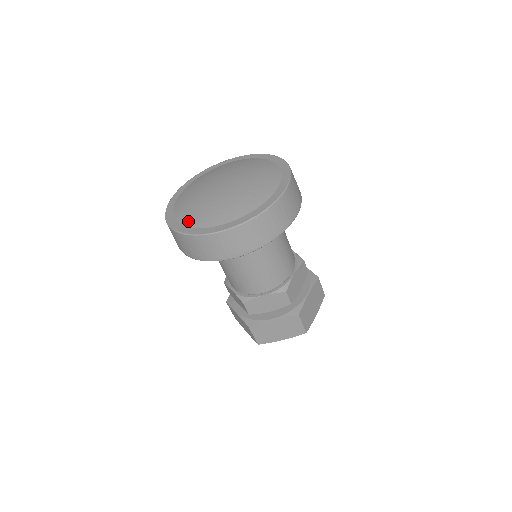
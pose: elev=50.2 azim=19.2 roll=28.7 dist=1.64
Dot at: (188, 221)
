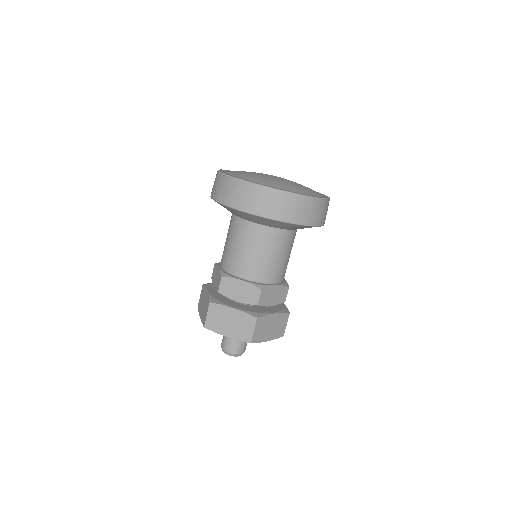
Dot at: (236, 174)
